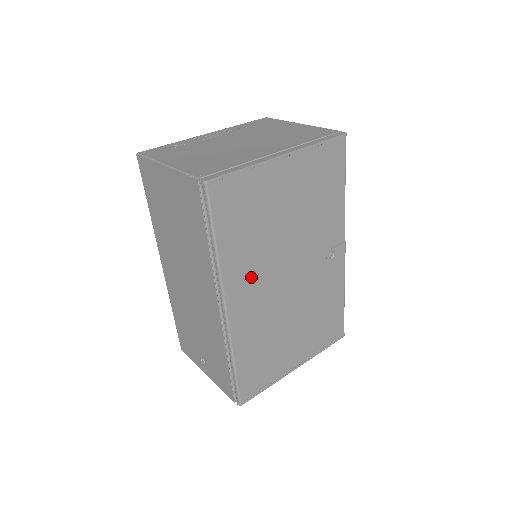
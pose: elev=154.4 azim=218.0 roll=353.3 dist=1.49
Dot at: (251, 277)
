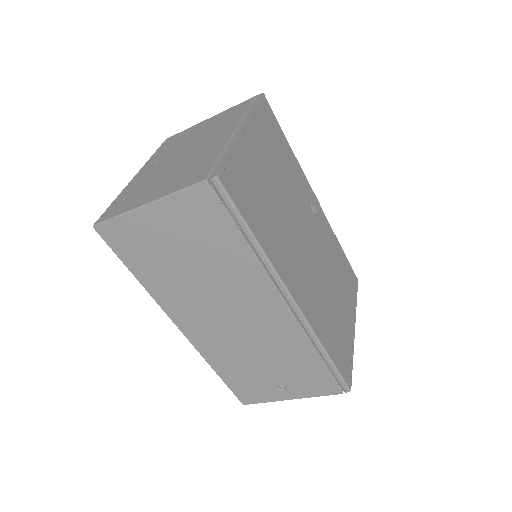
Dot at: (289, 258)
